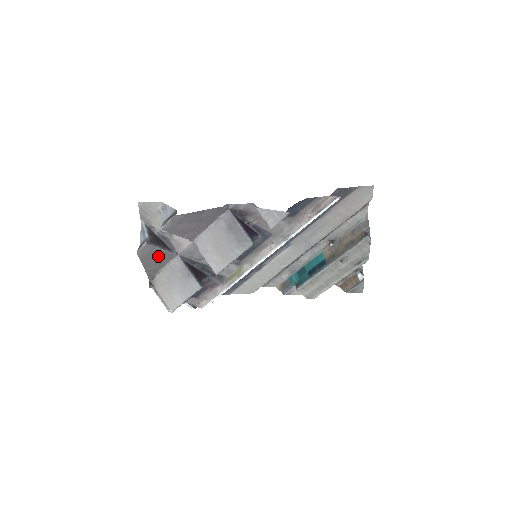
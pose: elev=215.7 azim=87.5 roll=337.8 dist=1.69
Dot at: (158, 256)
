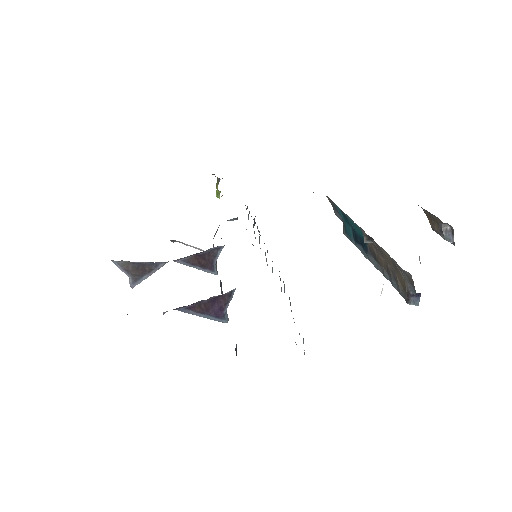
Dot at: occluded
